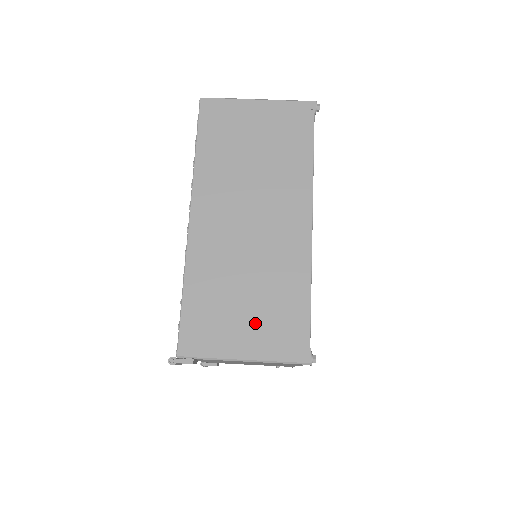
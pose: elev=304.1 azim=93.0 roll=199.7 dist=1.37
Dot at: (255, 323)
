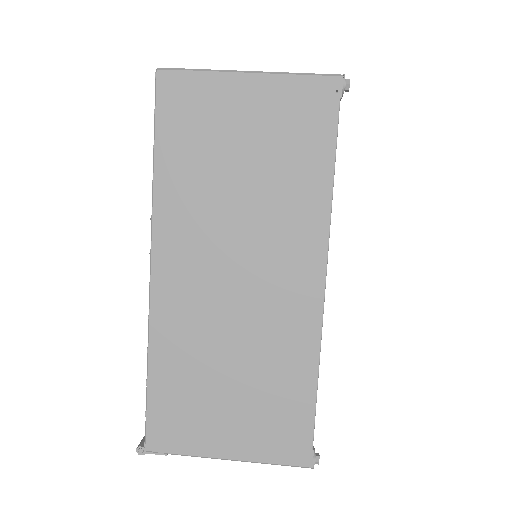
Dot at: (242, 417)
